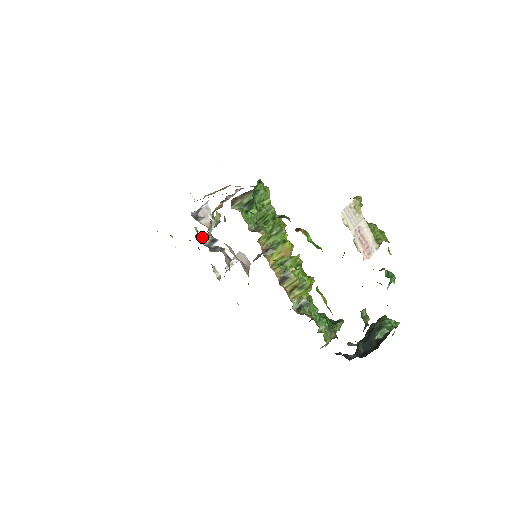
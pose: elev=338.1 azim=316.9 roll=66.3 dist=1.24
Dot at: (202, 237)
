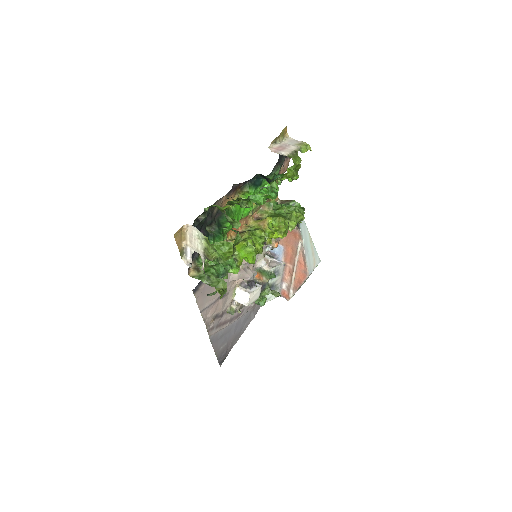
Dot at: (258, 278)
